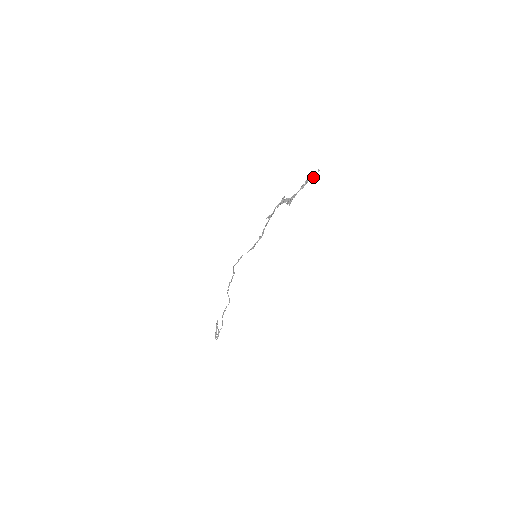
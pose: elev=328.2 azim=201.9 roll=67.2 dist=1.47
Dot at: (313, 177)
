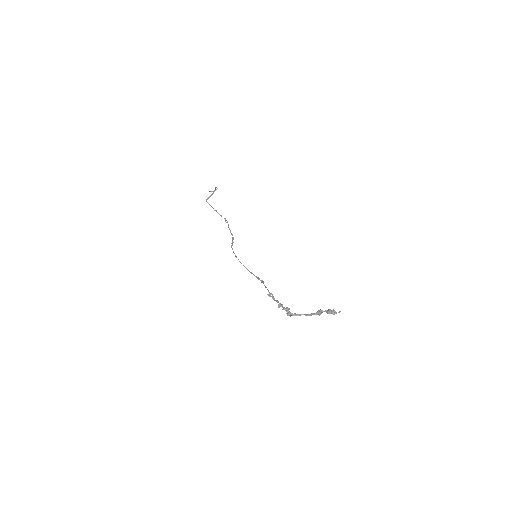
Dot at: (328, 313)
